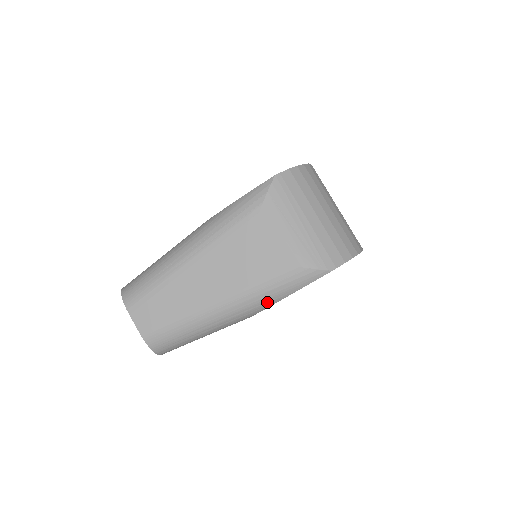
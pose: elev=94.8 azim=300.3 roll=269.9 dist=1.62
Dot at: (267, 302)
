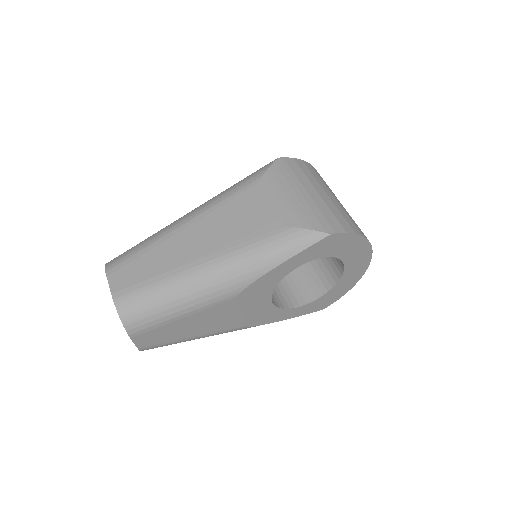
Dot at: (257, 268)
